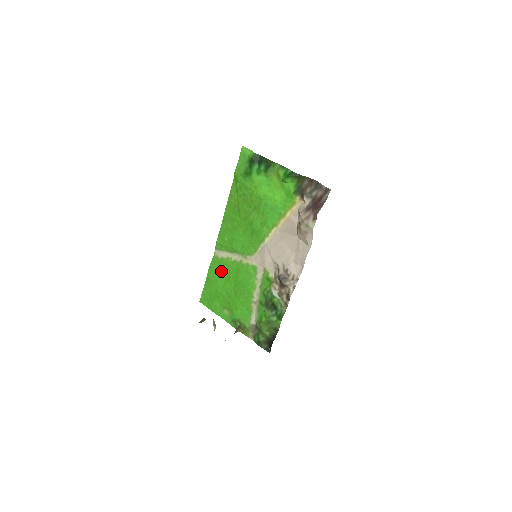
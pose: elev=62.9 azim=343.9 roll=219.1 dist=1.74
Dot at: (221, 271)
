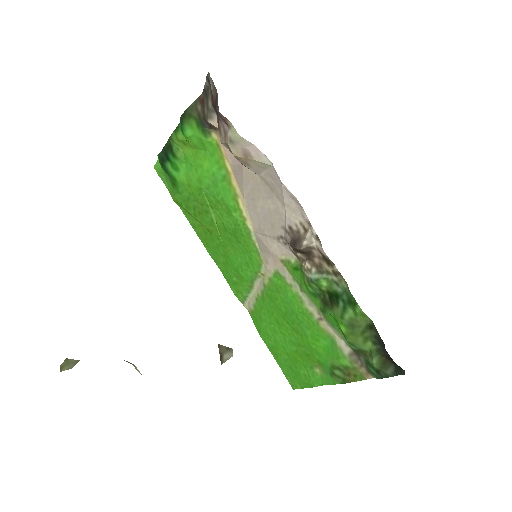
Dot at: (266, 323)
